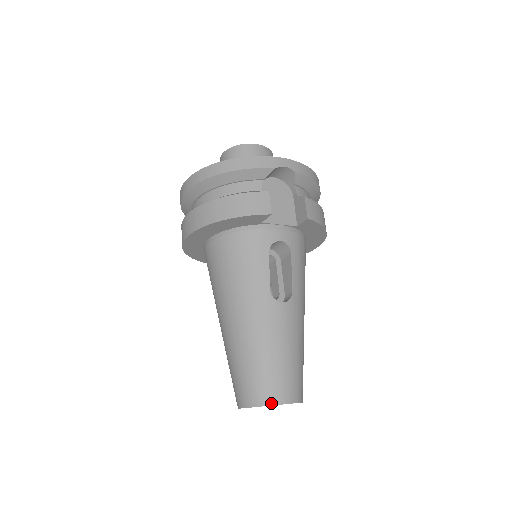
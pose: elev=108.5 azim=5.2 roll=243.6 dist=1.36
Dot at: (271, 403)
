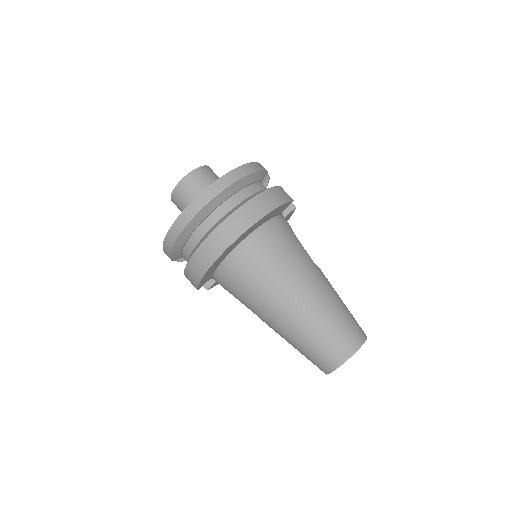
Dot at: (365, 338)
